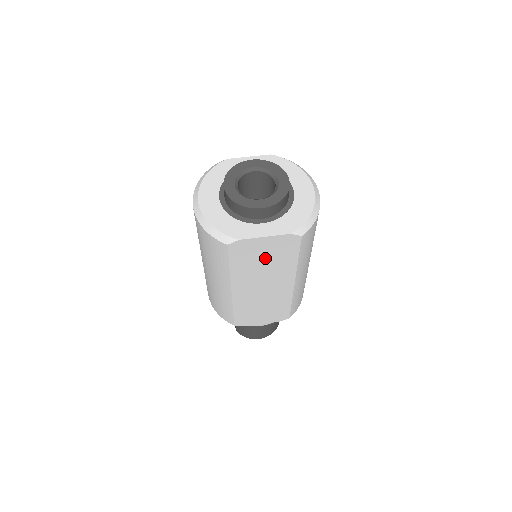
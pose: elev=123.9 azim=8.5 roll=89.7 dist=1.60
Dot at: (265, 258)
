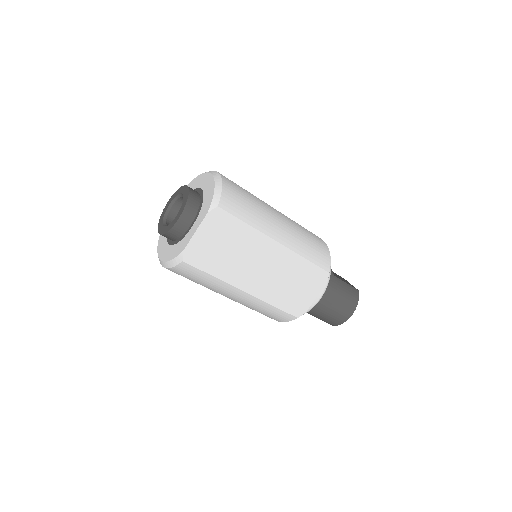
Dot at: (223, 246)
